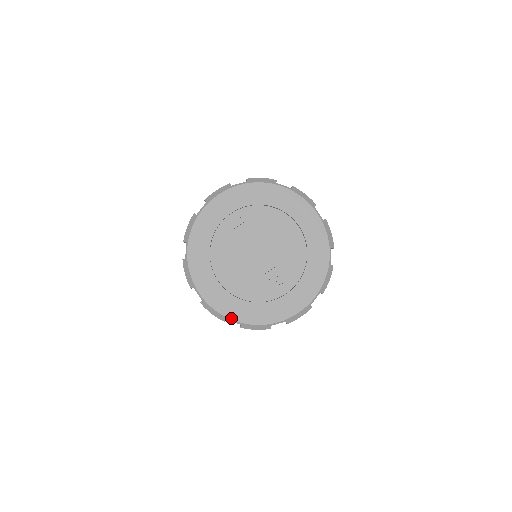
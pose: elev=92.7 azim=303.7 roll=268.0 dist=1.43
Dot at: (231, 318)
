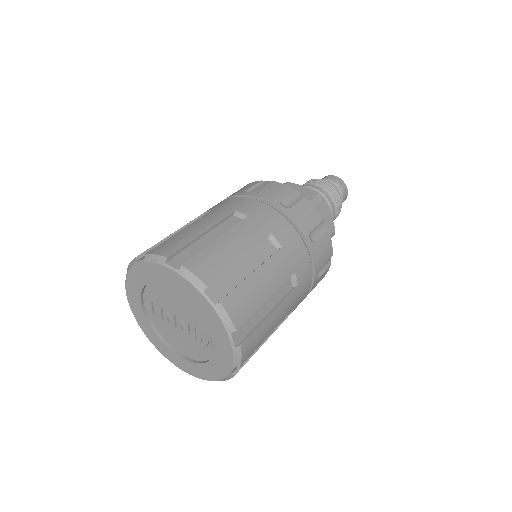
Dot at: (207, 380)
